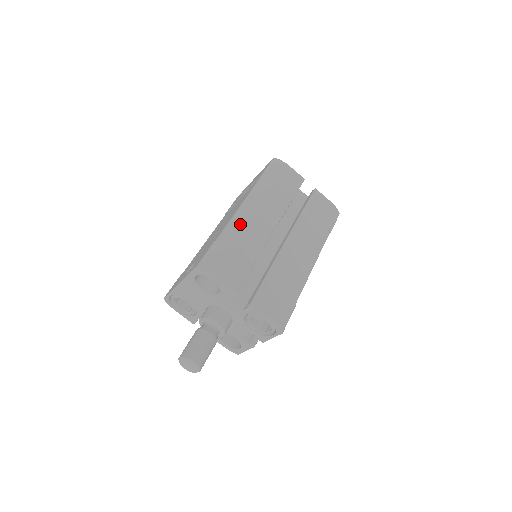
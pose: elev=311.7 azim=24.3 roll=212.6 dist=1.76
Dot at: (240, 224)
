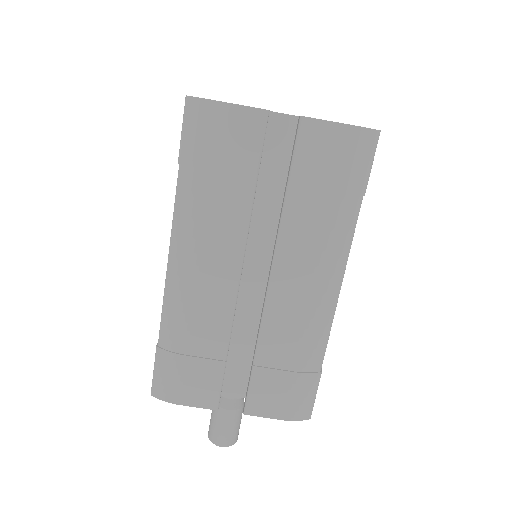
Dot at: (178, 302)
